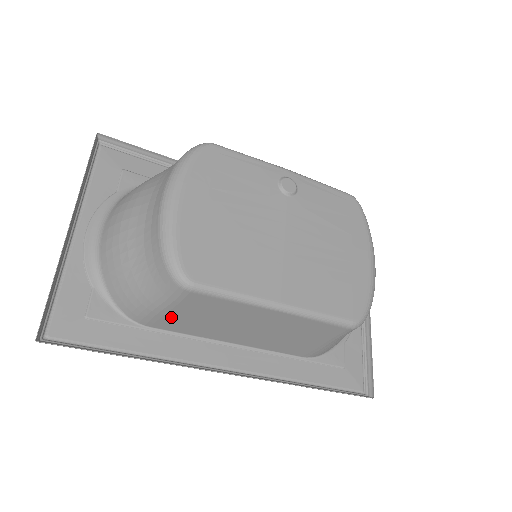
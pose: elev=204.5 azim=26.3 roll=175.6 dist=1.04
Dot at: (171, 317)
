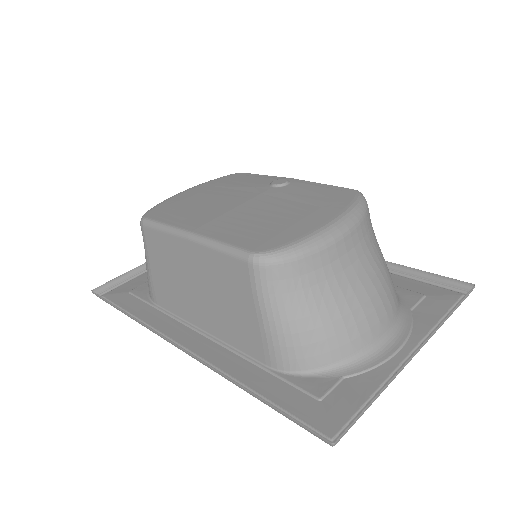
Dot at: (156, 279)
